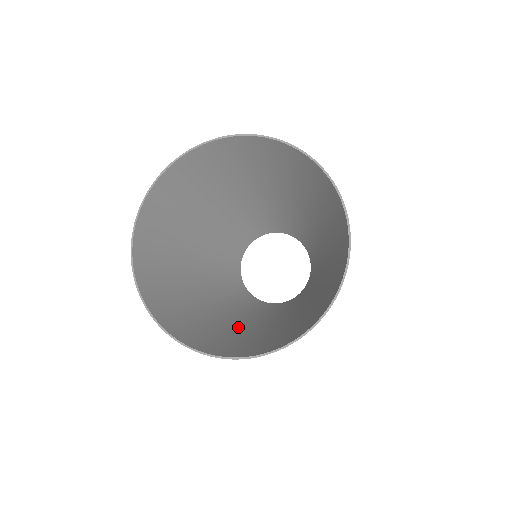
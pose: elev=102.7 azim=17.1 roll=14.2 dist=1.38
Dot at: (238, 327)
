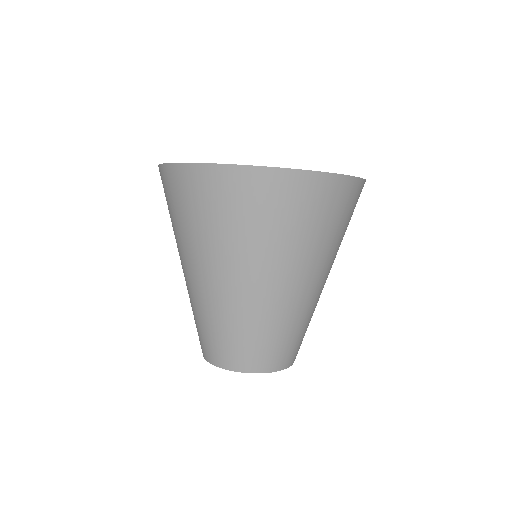
Dot at: (318, 263)
